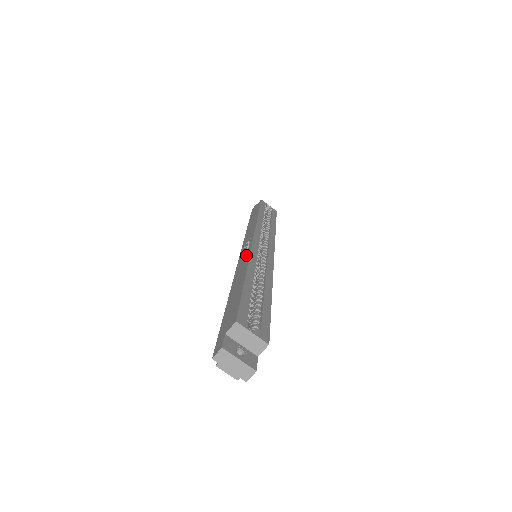
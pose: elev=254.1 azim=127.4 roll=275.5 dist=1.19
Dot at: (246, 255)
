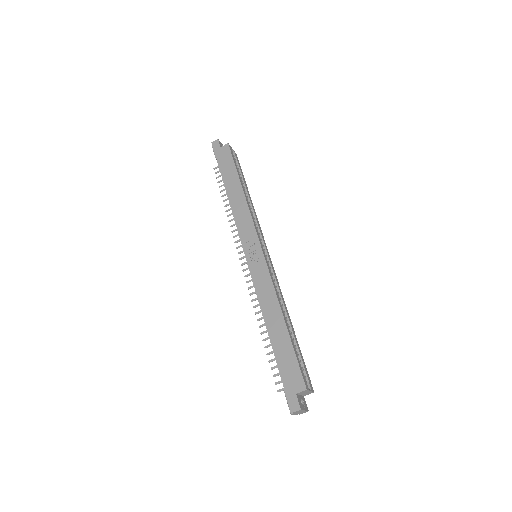
Dot at: (264, 275)
